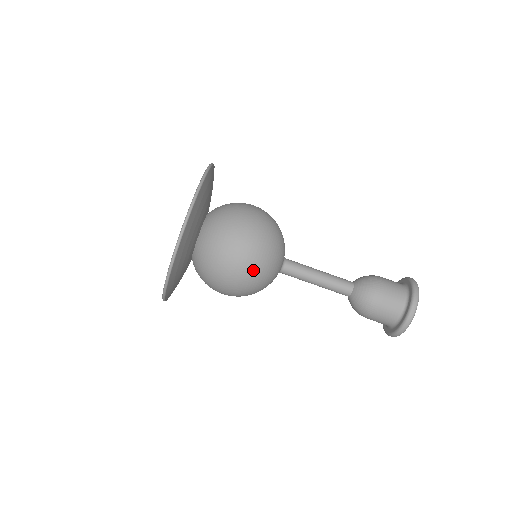
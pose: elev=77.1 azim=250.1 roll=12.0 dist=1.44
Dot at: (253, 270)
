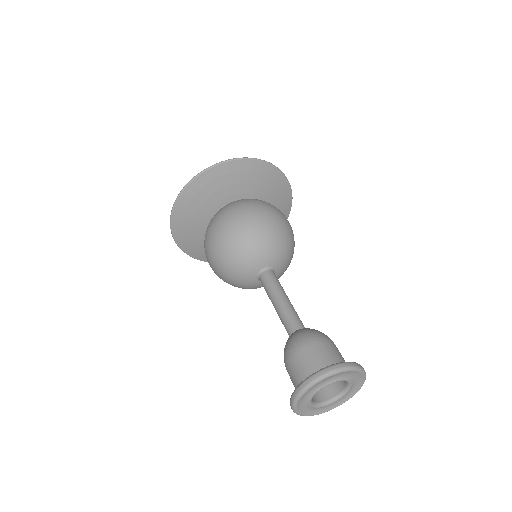
Dot at: (225, 240)
